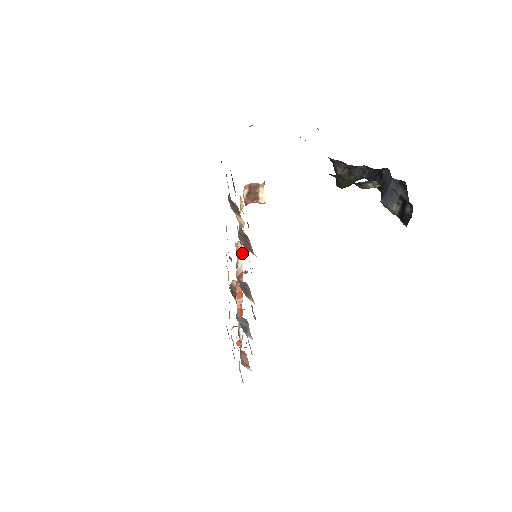
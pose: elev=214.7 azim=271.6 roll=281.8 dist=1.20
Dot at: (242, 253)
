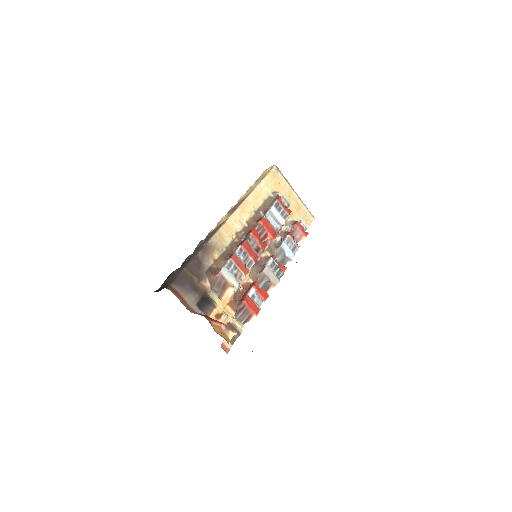
Dot at: (246, 272)
